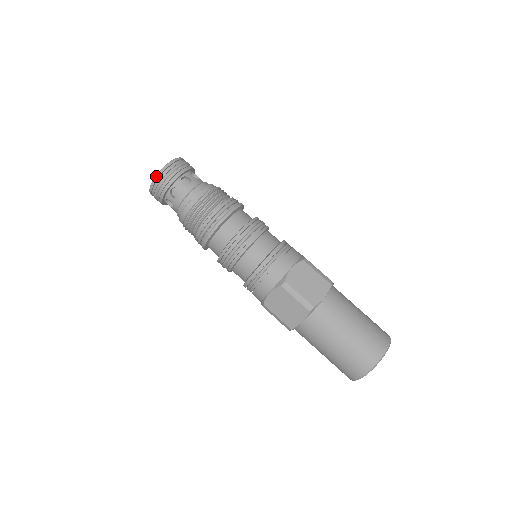
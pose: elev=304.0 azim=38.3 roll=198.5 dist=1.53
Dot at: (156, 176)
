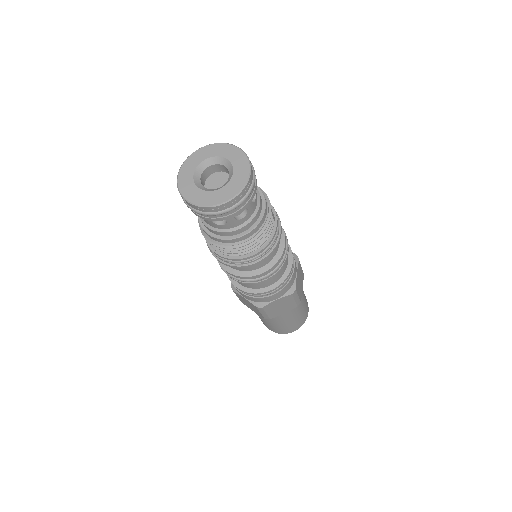
Dot at: (237, 196)
